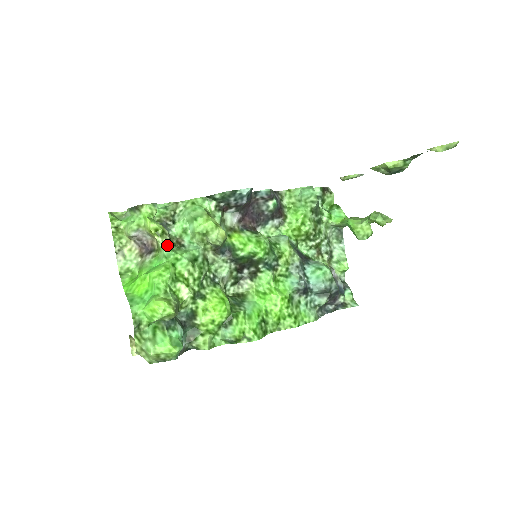
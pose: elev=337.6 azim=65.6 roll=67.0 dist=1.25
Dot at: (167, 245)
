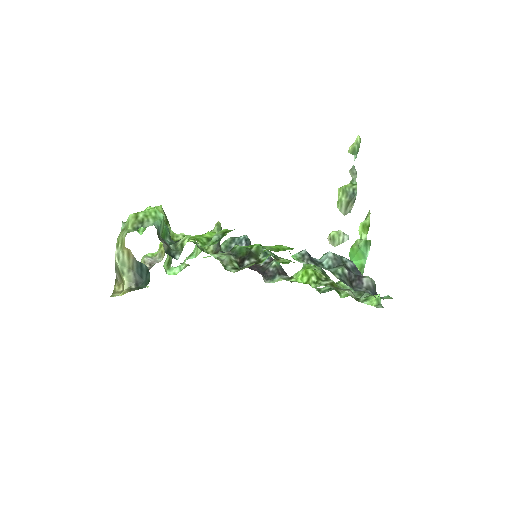
Dot at: occluded
